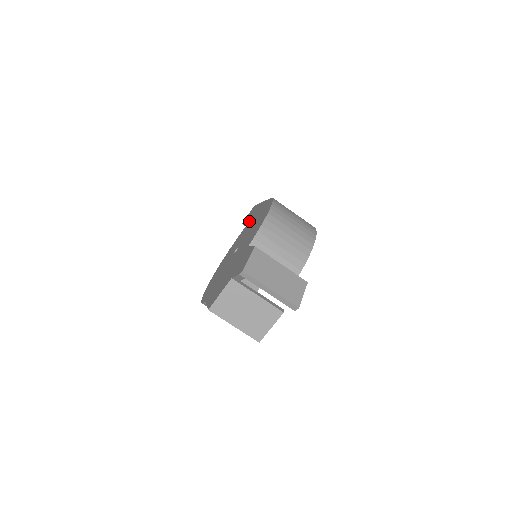
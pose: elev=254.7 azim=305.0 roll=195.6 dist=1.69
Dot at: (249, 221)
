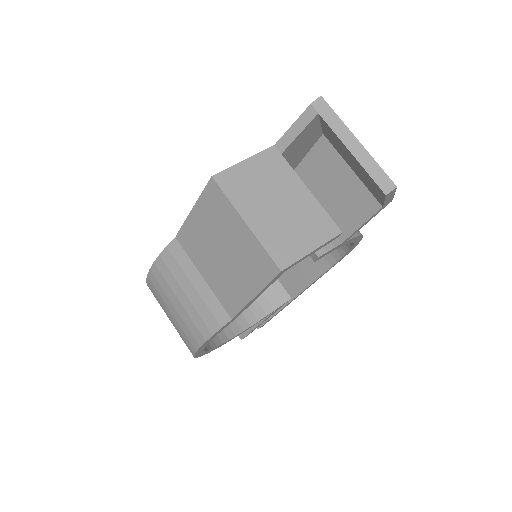
Dot at: occluded
